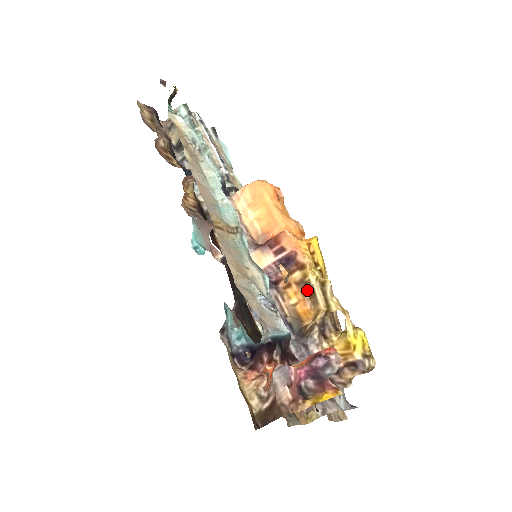
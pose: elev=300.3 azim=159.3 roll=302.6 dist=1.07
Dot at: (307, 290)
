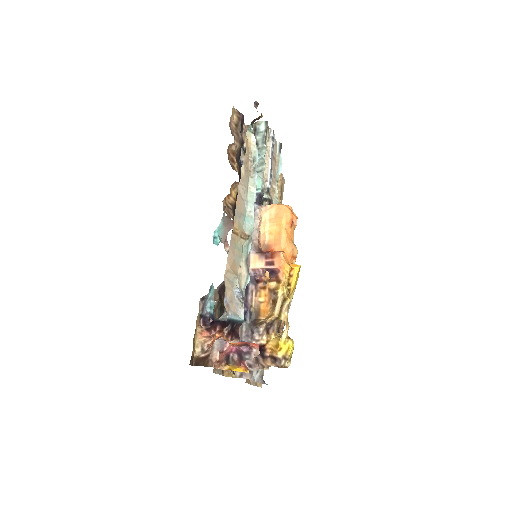
Dot at: (273, 298)
